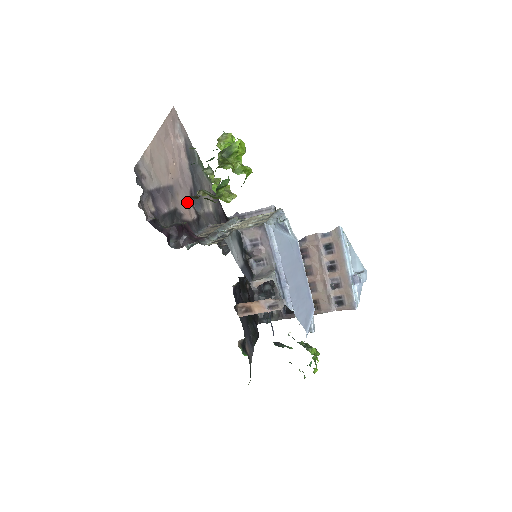
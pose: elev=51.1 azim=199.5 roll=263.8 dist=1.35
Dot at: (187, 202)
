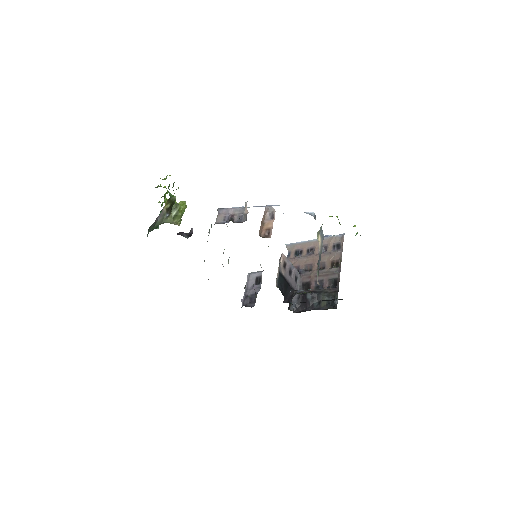
Dot at: occluded
